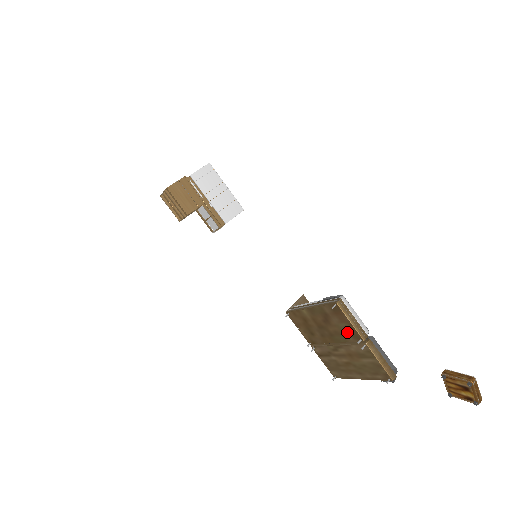
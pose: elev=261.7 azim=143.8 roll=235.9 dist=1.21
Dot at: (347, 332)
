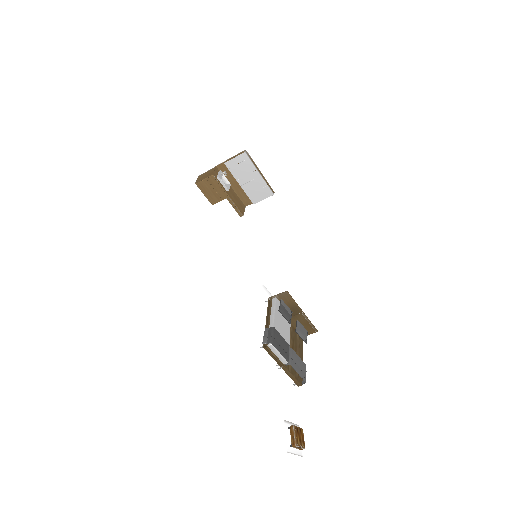
Dot at: occluded
